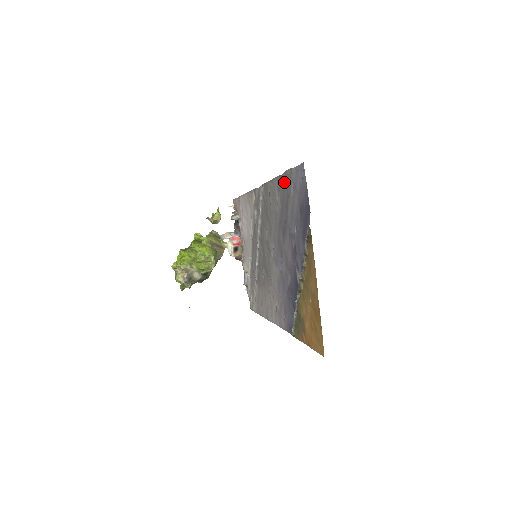
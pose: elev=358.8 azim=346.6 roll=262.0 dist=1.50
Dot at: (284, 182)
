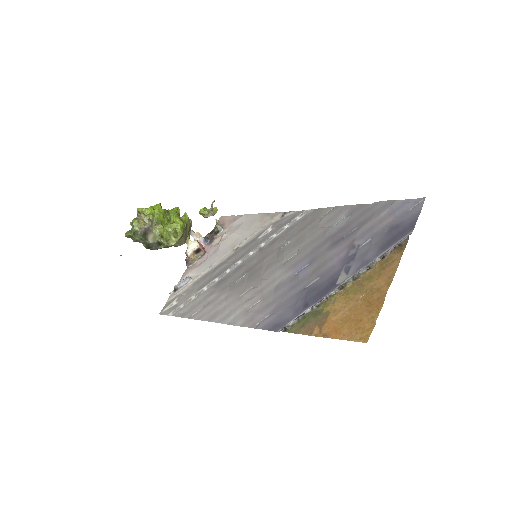
Dot at: (369, 208)
